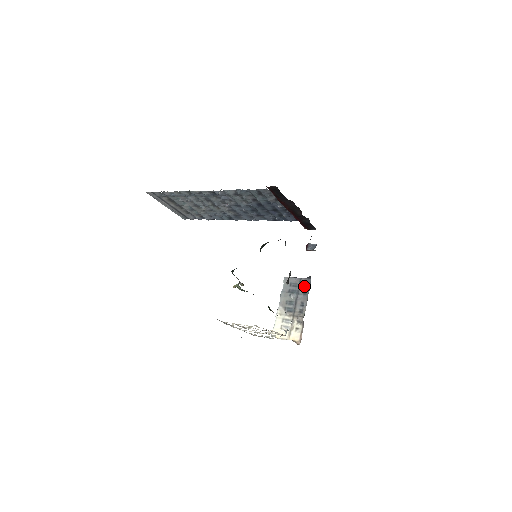
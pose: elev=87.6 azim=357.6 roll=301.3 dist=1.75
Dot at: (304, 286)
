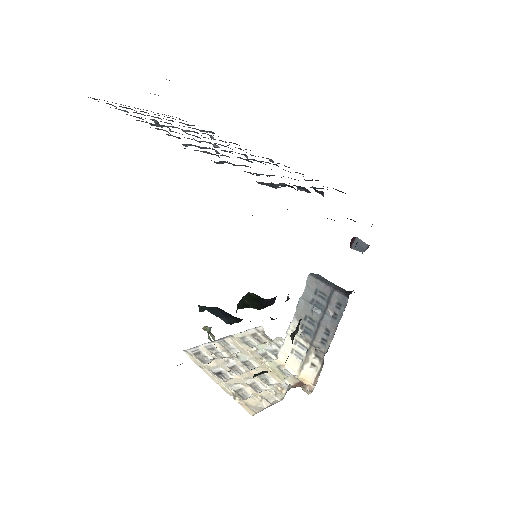
Dot at: (335, 305)
